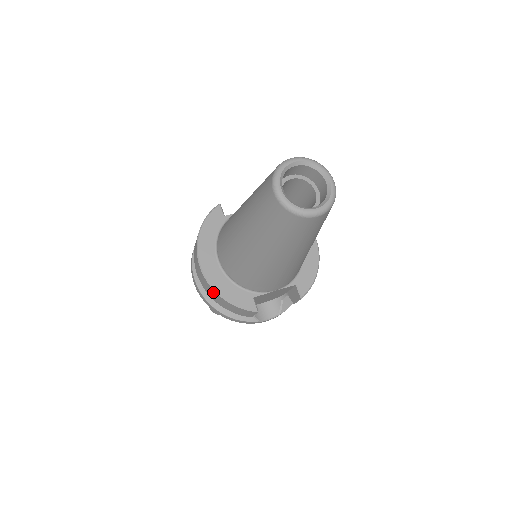
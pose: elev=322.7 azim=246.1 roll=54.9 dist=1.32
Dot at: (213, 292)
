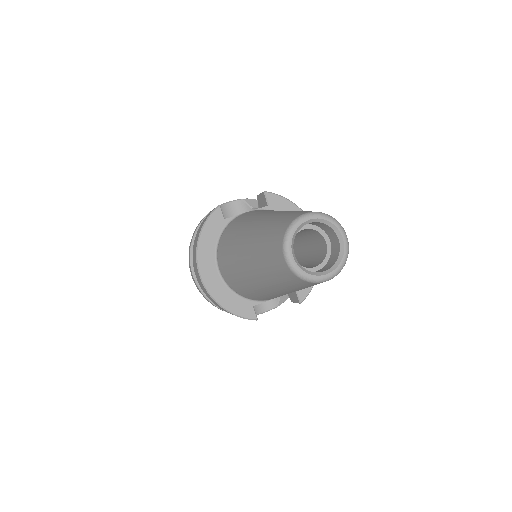
Dot at: (213, 301)
